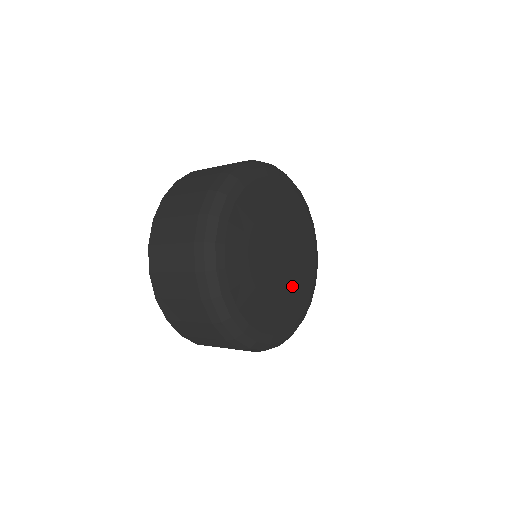
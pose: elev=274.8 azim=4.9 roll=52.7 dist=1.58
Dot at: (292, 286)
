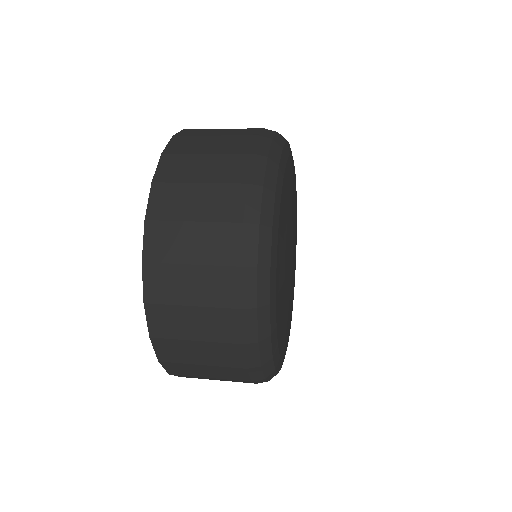
Dot at: (290, 305)
